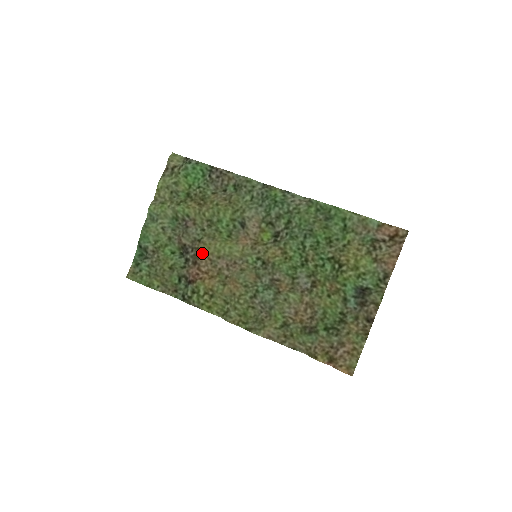
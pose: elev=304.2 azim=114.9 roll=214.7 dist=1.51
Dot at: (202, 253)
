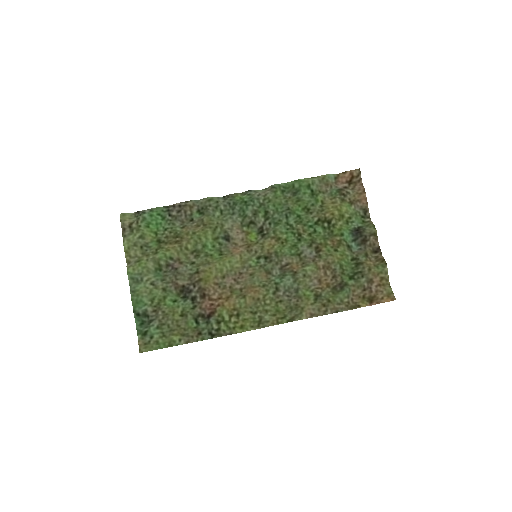
Dot at: (206, 282)
